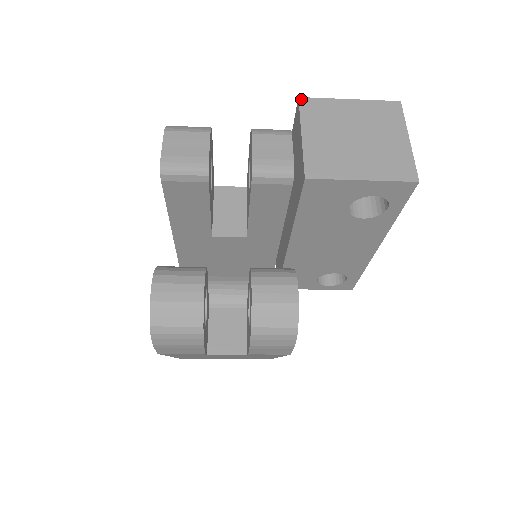
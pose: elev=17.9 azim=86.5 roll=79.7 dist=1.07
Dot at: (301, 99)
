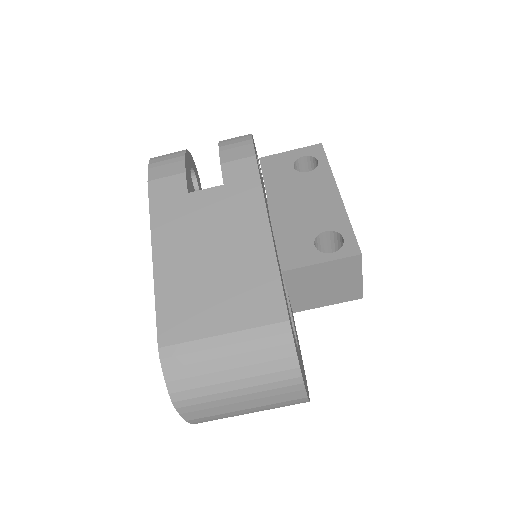
Dot at: occluded
